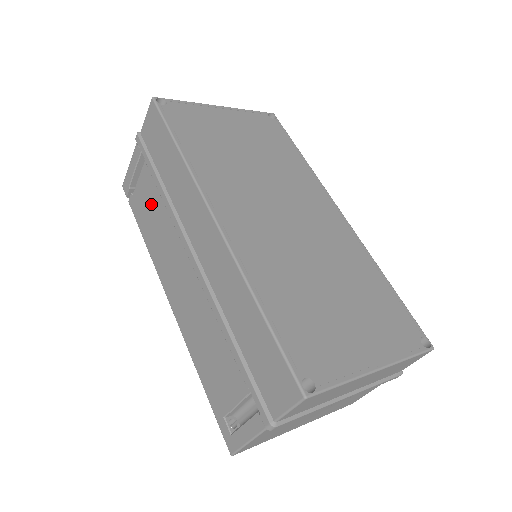
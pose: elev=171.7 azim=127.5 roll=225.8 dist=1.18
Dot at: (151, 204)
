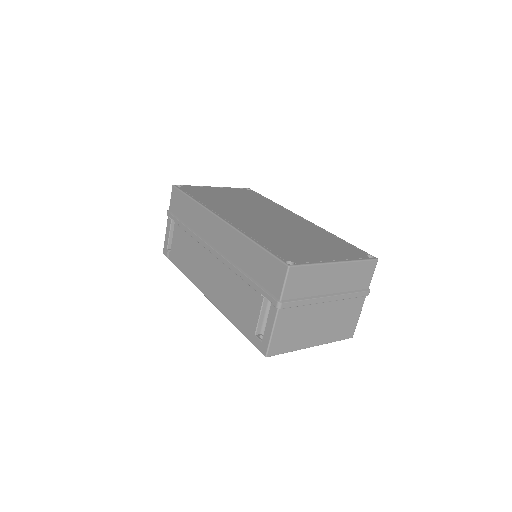
Dot at: (183, 245)
